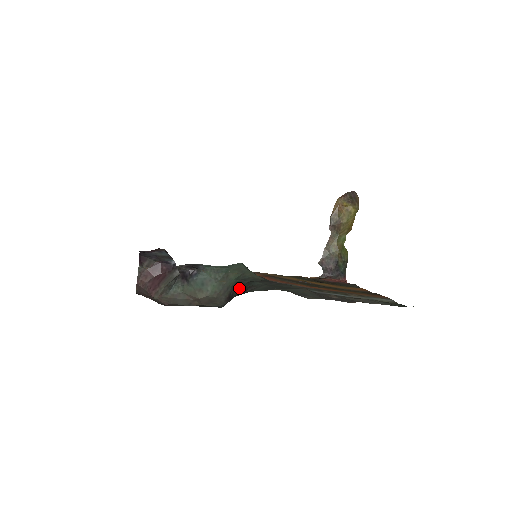
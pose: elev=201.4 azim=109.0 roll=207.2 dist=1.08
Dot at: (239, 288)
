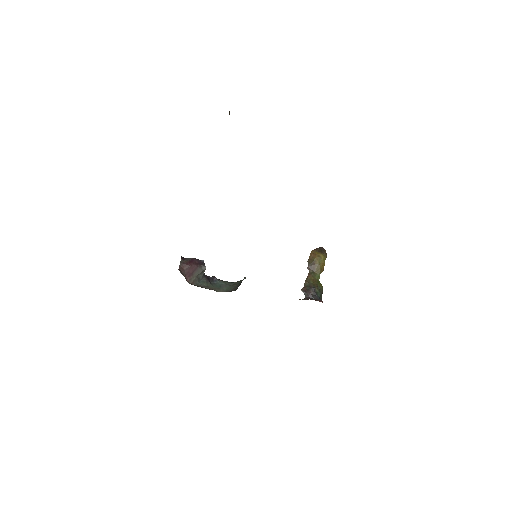
Dot at: occluded
